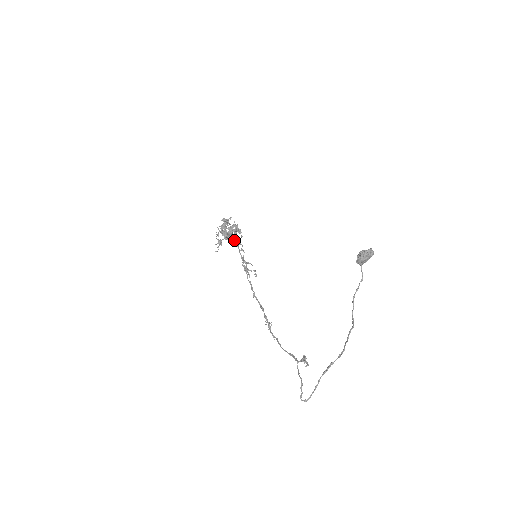
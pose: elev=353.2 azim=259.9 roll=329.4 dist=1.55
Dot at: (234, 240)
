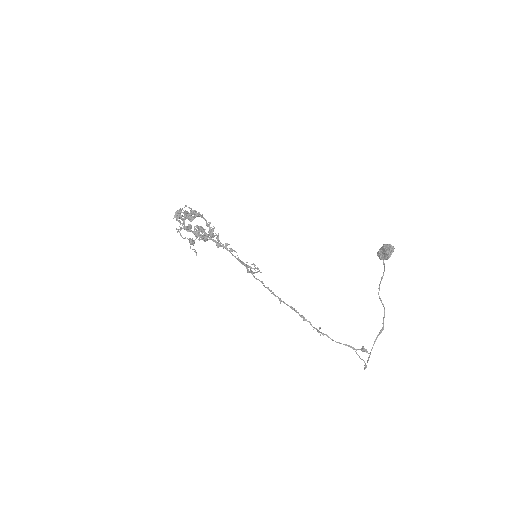
Dot at: (214, 240)
